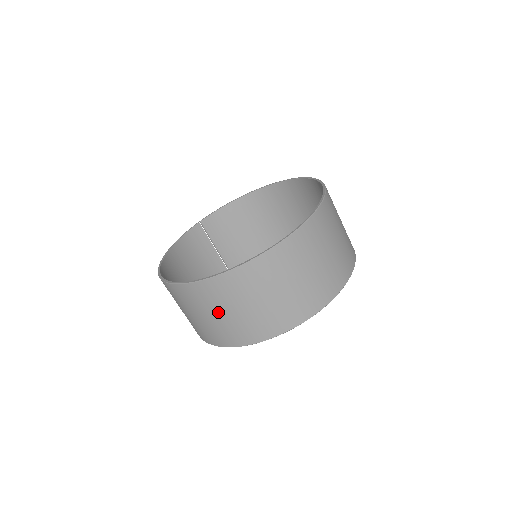
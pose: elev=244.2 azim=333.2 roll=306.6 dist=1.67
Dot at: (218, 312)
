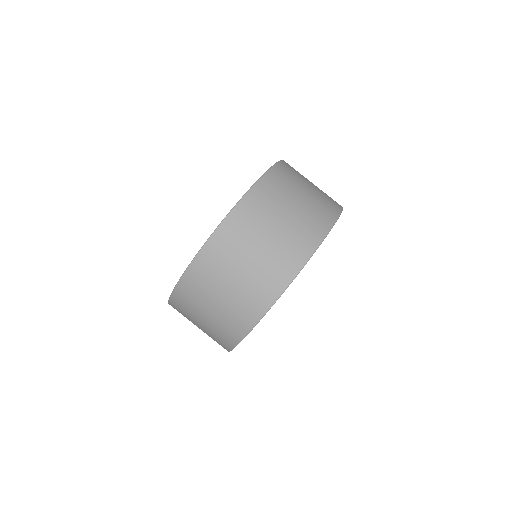
Dot at: (207, 308)
